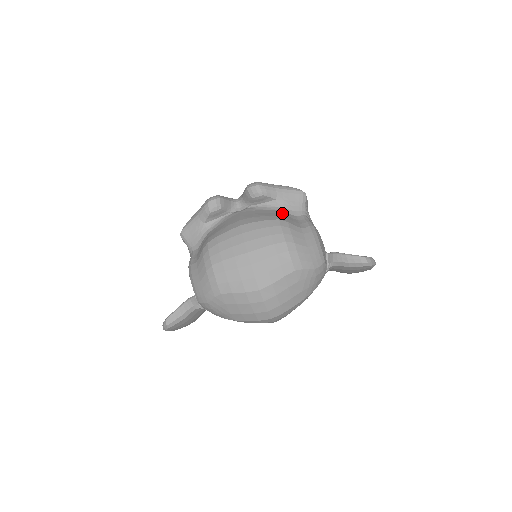
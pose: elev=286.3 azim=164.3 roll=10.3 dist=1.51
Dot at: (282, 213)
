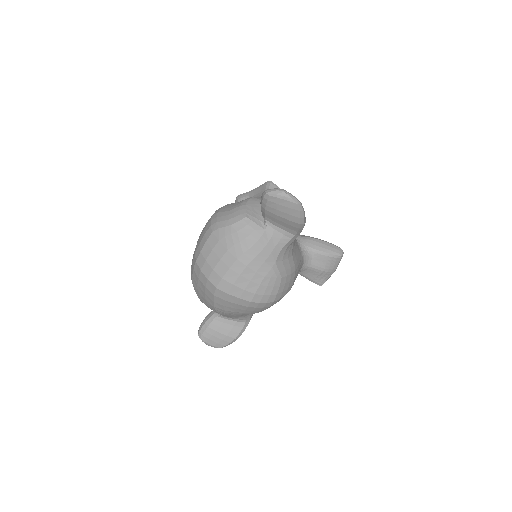
Dot at: occluded
